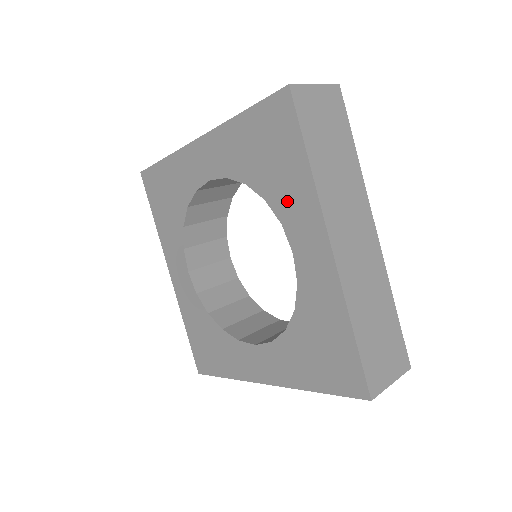
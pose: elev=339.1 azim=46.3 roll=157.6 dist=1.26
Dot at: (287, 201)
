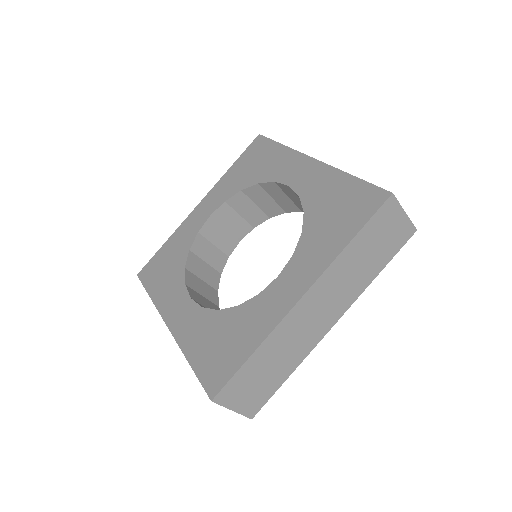
Dot at: (274, 169)
